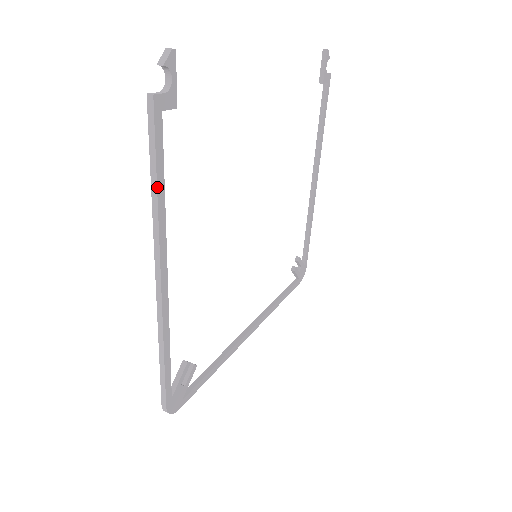
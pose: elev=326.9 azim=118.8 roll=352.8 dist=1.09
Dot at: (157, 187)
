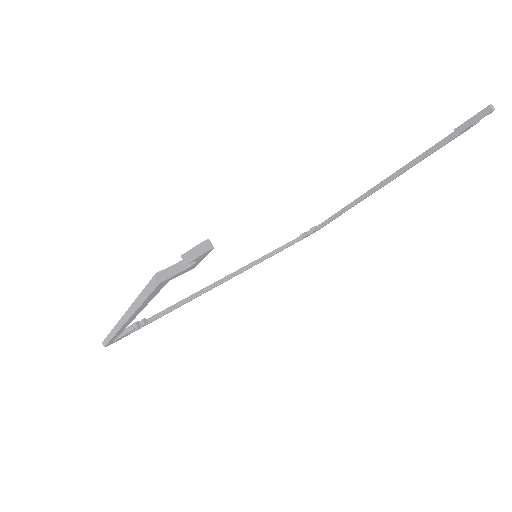
Dot at: (140, 306)
